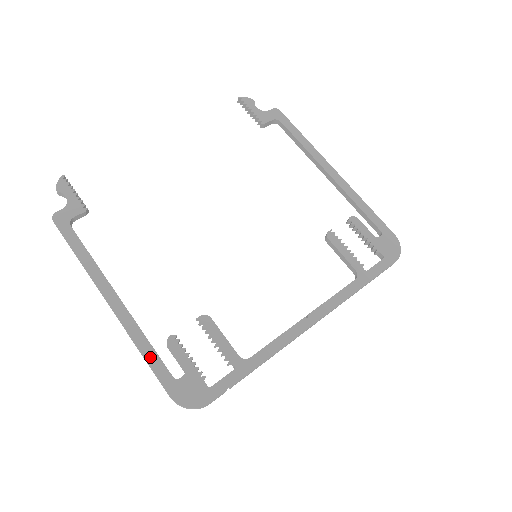
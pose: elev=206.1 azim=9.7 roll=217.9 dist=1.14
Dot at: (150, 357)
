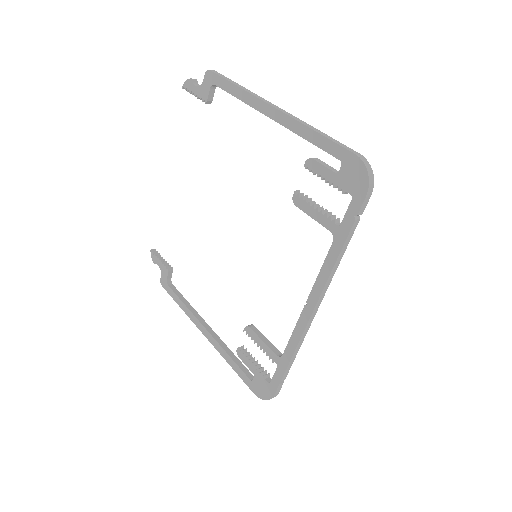
Dot at: (234, 367)
